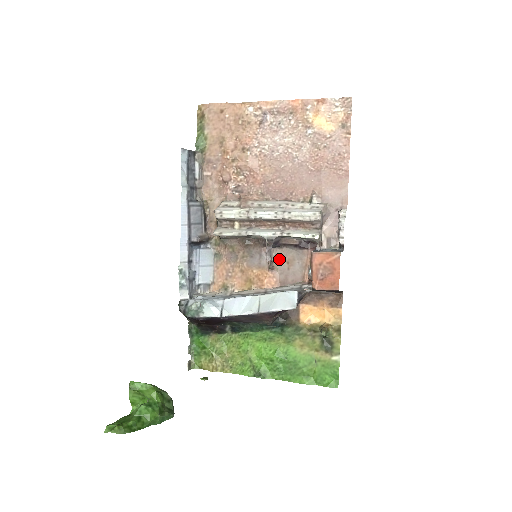
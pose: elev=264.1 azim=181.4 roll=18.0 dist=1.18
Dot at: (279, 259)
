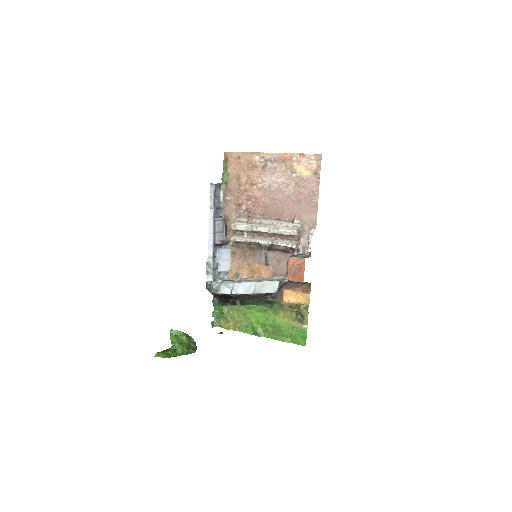
Dot at: (272, 258)
